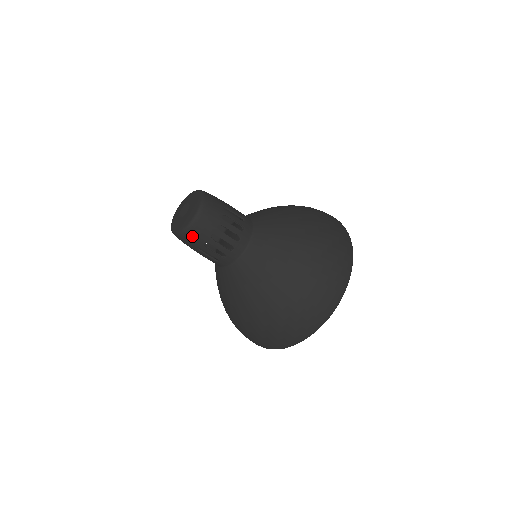
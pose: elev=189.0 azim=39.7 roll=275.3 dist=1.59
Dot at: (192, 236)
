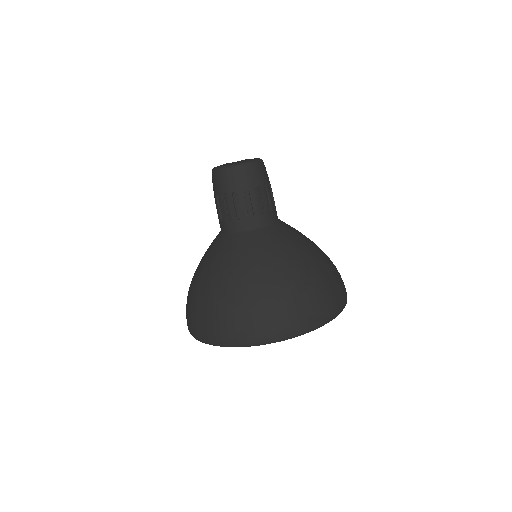
Dot at: (241, 175)
